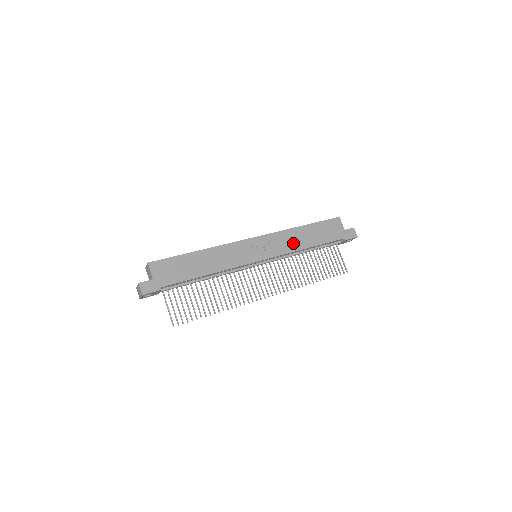
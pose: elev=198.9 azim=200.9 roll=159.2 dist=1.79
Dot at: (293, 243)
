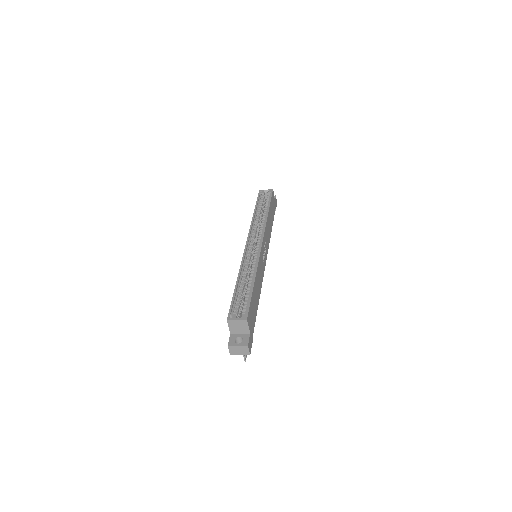
Dot at: (269, 232)
